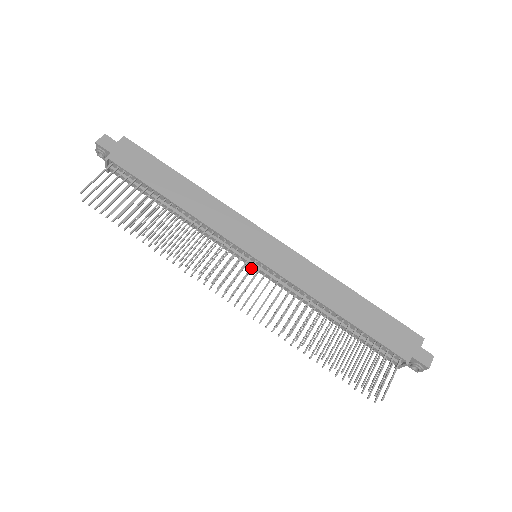
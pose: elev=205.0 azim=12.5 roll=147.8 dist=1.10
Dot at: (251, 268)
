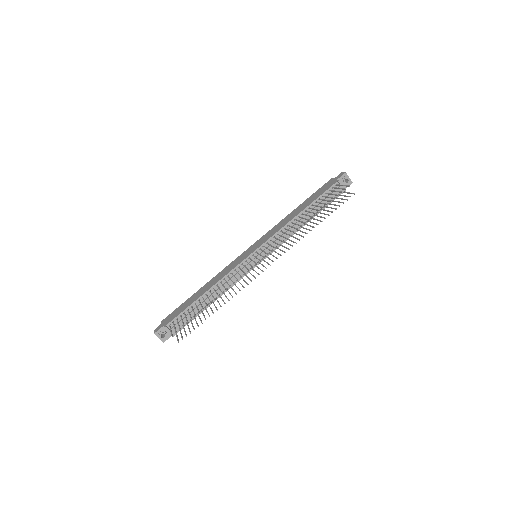
Dot at: (258, 253)
